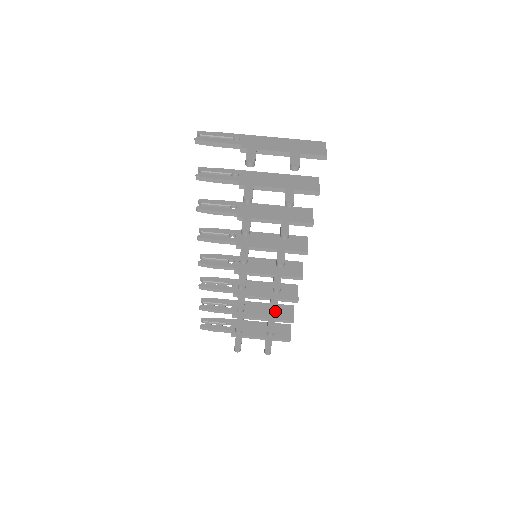
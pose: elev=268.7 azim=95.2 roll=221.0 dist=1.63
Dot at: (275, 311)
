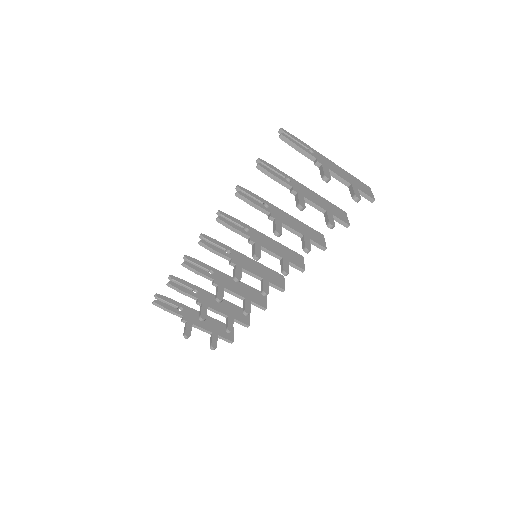
Dot at: (249, 311)
